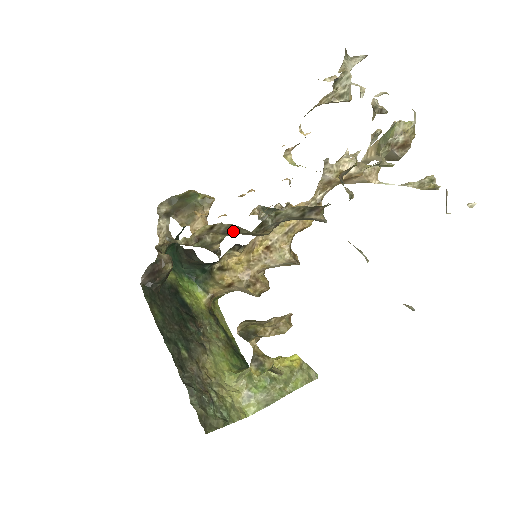
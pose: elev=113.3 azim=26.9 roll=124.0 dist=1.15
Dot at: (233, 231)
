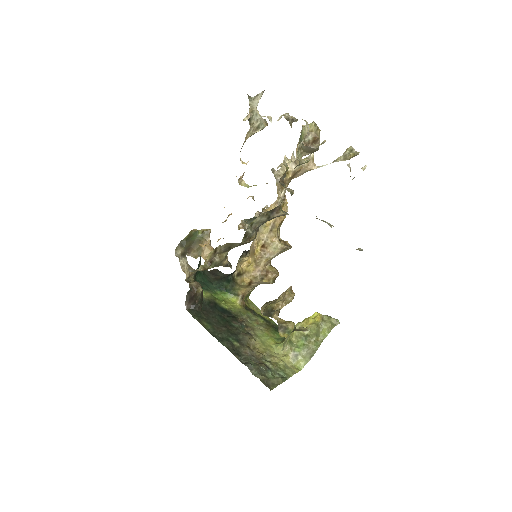
Dot at: (230, 247)
